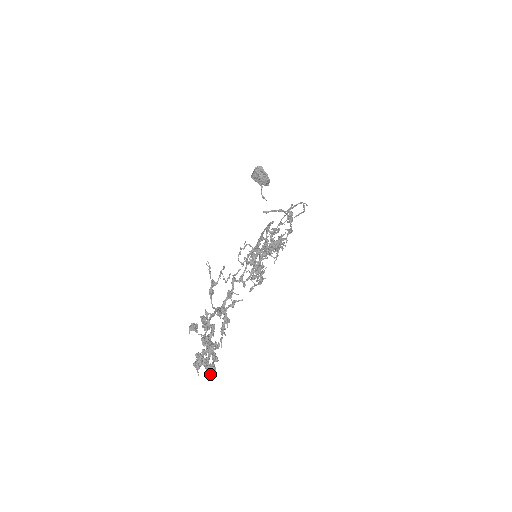
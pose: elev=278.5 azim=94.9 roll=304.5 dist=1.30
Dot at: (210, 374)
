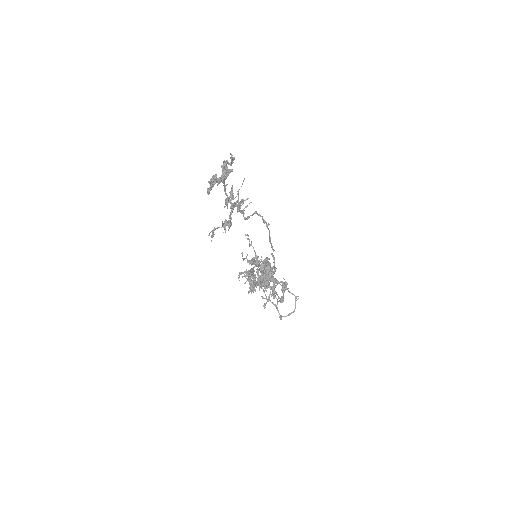
Dot at: (220, 179)
